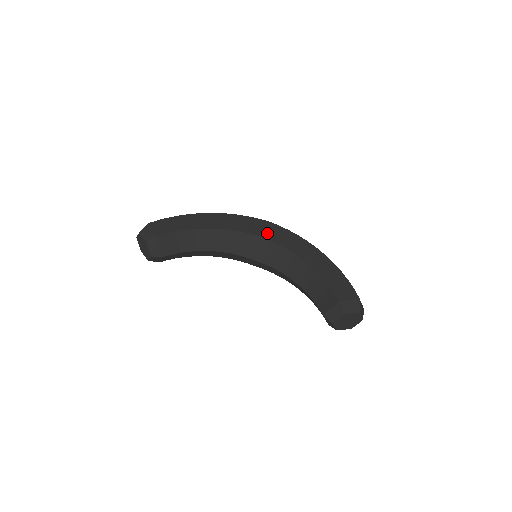
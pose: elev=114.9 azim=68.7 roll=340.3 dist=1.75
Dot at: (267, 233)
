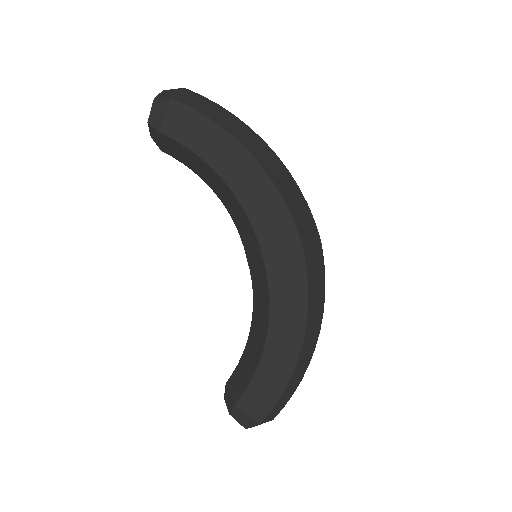
Dot at: (277, 262)
